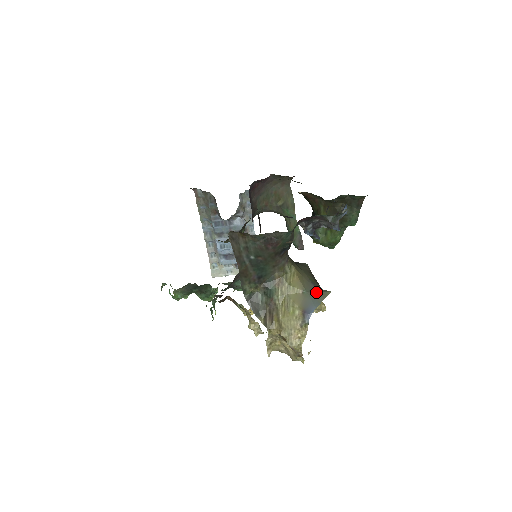
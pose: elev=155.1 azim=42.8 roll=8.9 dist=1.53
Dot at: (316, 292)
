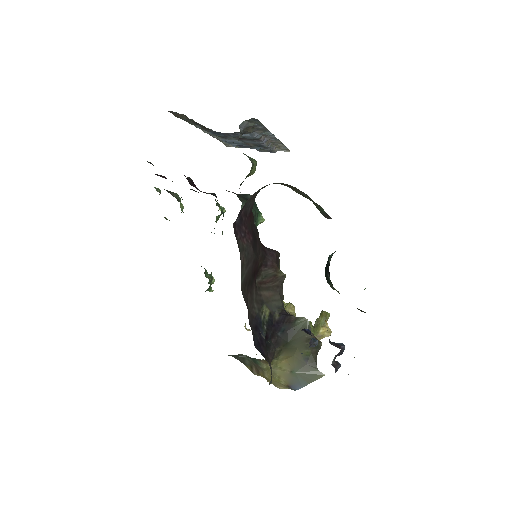
Dot at: (306, 374)
